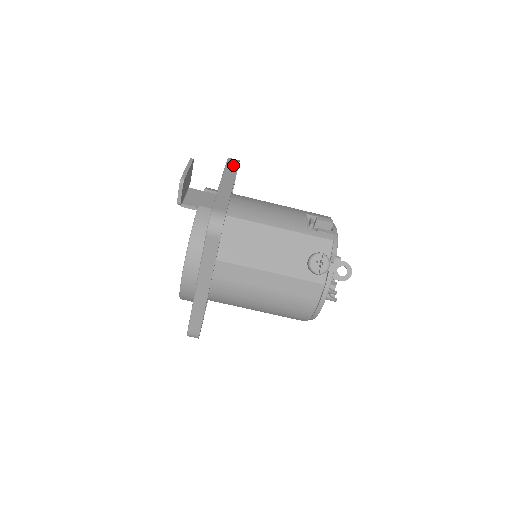
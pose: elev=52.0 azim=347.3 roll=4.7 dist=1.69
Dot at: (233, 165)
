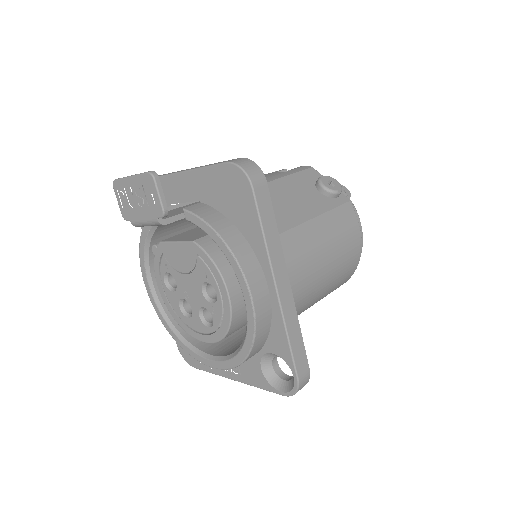
Dot at: occluded
